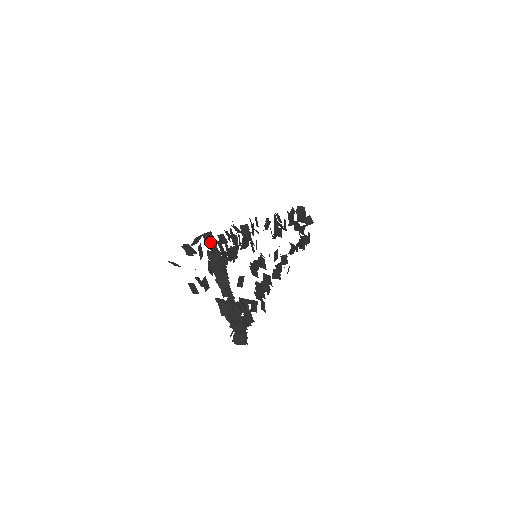
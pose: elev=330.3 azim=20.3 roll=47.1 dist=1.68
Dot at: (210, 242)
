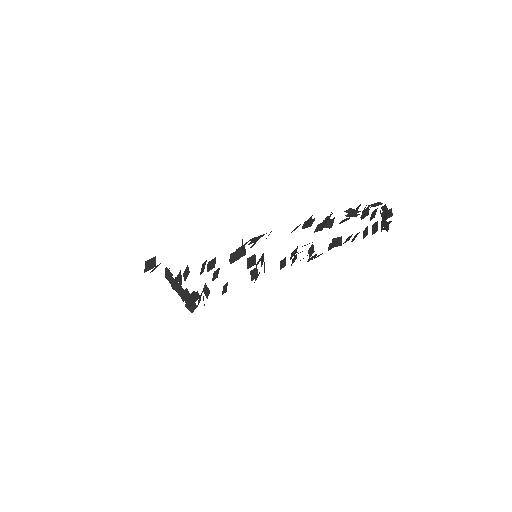
Dot at: occluded
